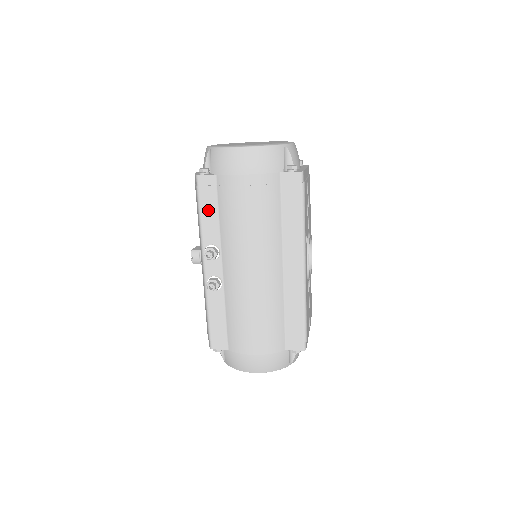
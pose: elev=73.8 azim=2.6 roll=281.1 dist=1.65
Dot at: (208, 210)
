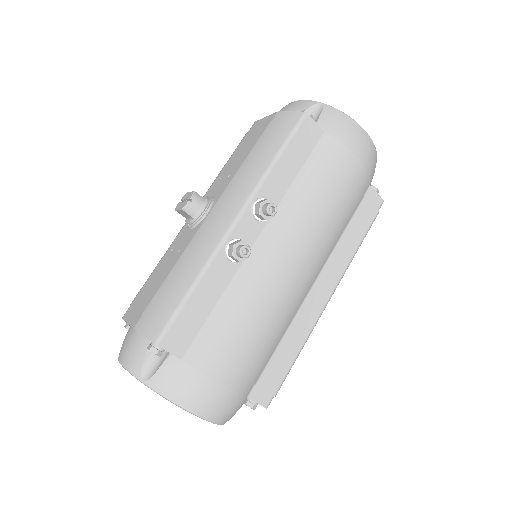
Dot at: (291, 159)
